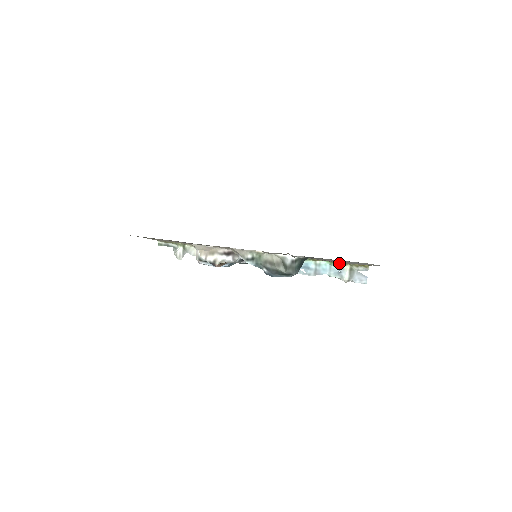
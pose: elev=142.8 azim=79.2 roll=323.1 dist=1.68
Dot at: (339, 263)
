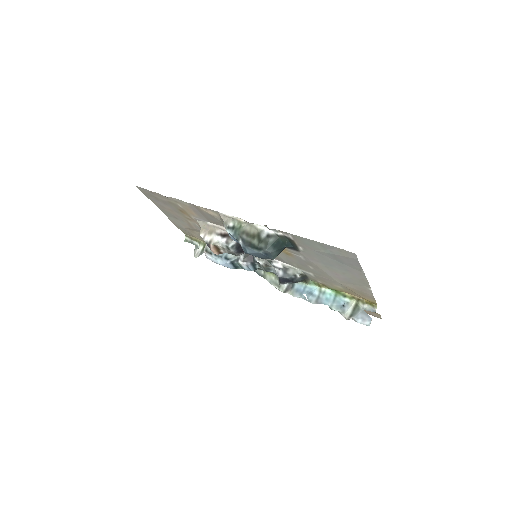
Dot at: (345, 295)
